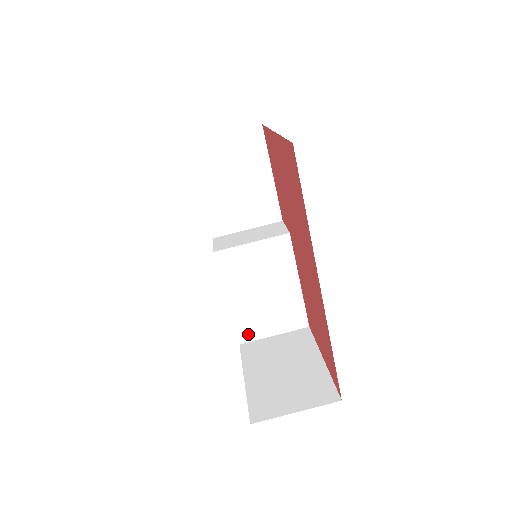
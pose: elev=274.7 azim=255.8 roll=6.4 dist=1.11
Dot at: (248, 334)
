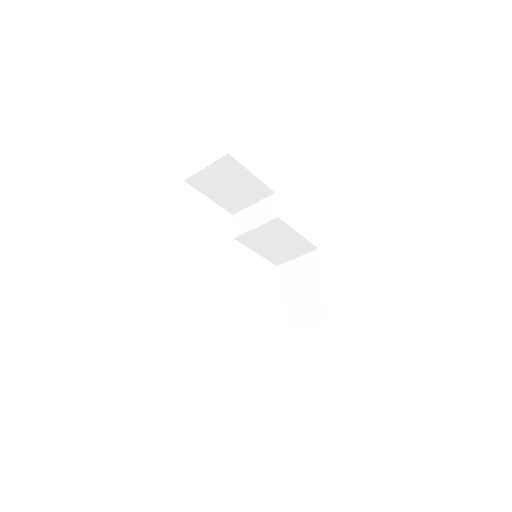
Dot at: (279, 261)
